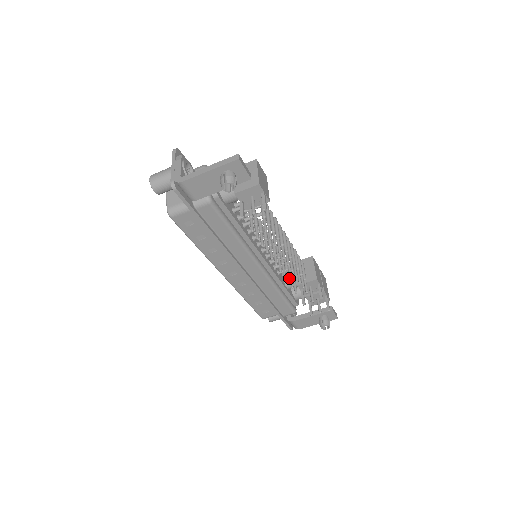
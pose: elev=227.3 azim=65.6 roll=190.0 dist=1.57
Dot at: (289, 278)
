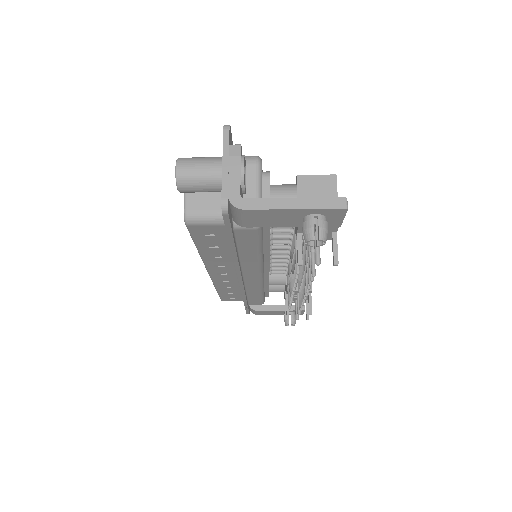
Dot at: (277, 276)
